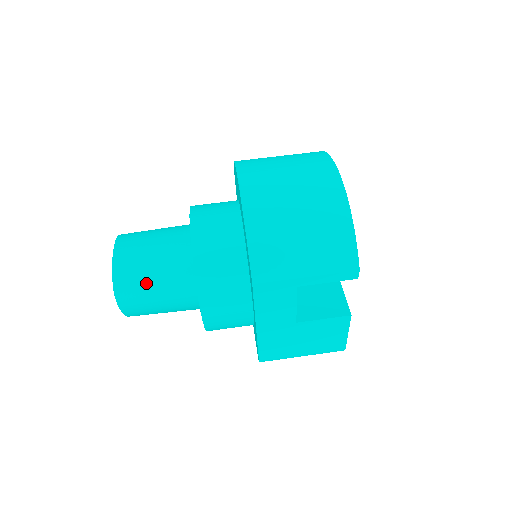
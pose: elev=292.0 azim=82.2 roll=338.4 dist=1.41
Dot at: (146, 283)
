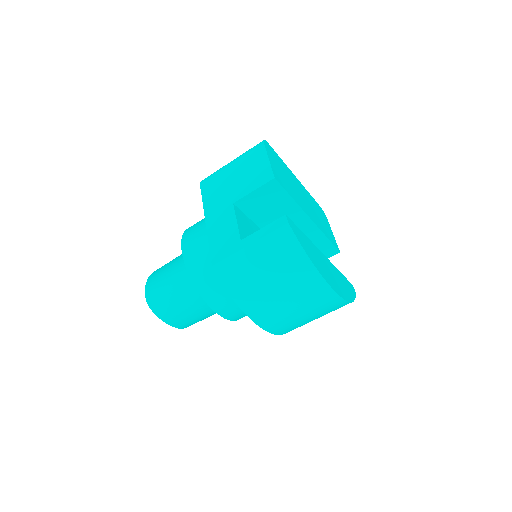
Dot at: occluded
